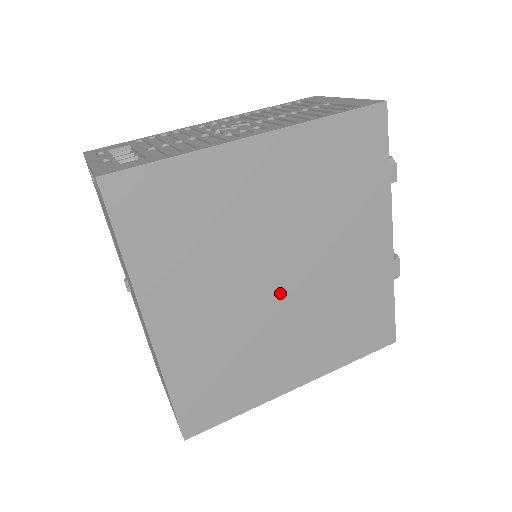
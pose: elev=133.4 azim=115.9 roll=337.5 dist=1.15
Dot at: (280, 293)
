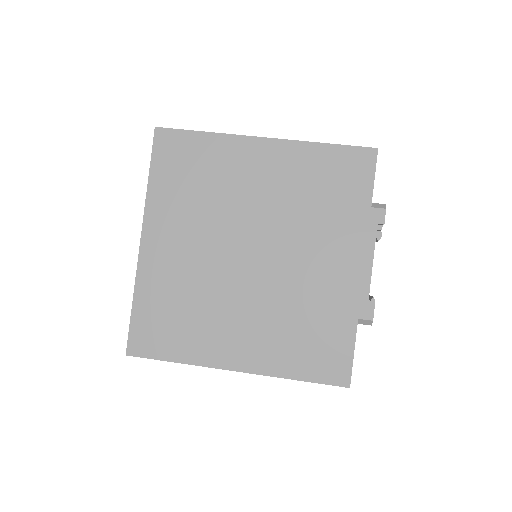
Dot at: (245, 266)
